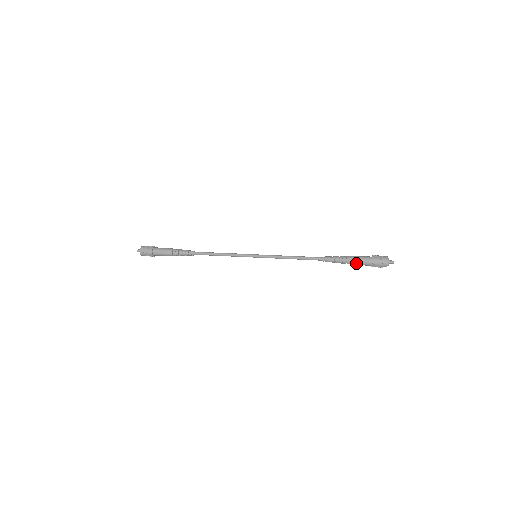
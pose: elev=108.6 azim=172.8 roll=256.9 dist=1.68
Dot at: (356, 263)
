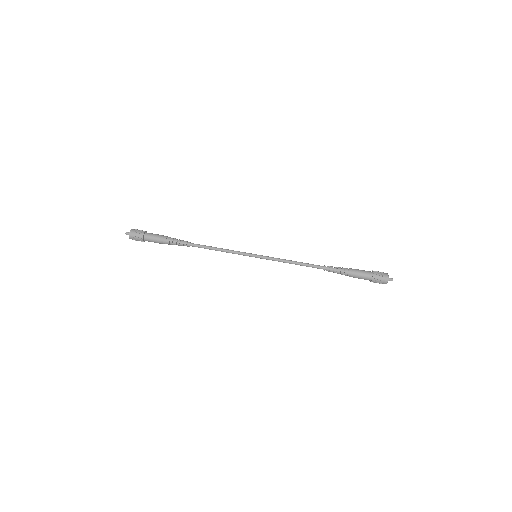
Dot at: (358, 273)
